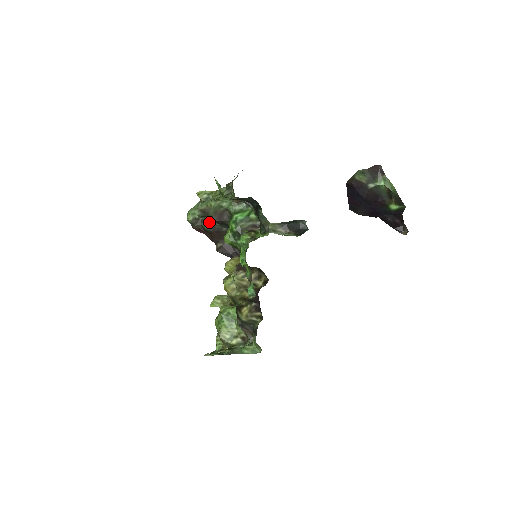
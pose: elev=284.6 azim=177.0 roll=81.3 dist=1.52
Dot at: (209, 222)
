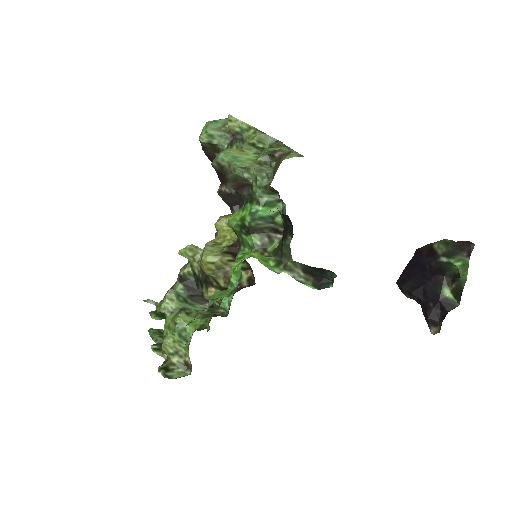
Dot at: occluded
